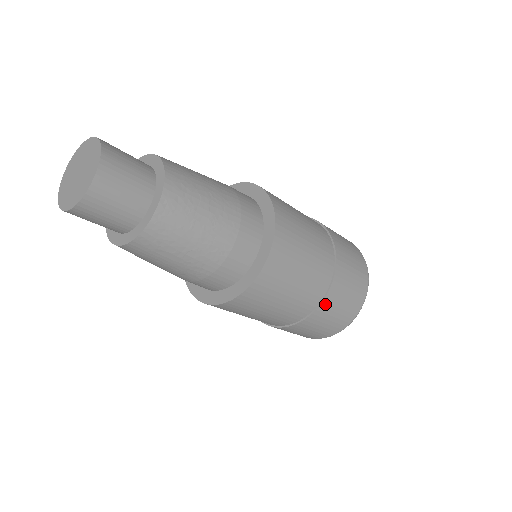
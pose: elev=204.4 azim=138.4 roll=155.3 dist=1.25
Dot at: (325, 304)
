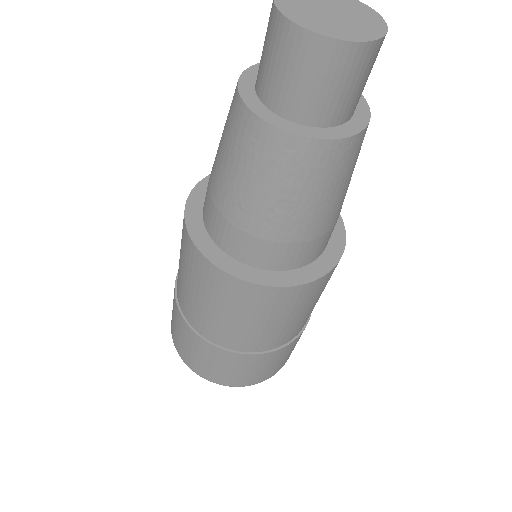
Dot at: (262, 357)
